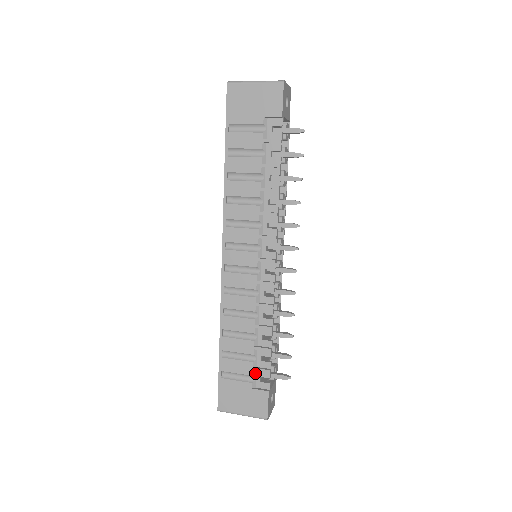
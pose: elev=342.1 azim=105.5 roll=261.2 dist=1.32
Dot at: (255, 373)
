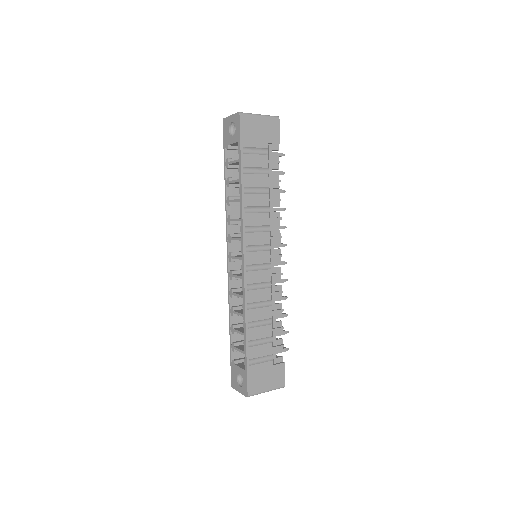
Dot at: (273, 352)
